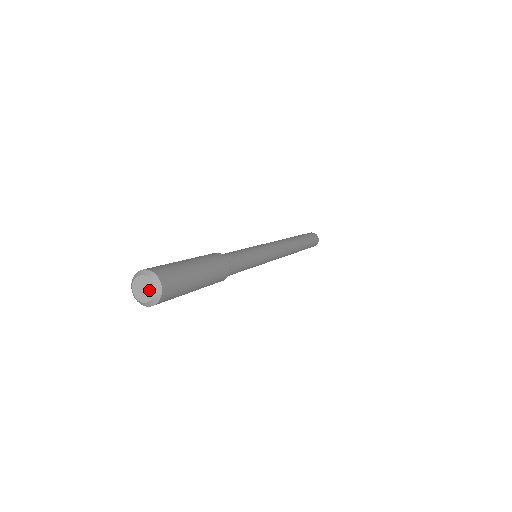
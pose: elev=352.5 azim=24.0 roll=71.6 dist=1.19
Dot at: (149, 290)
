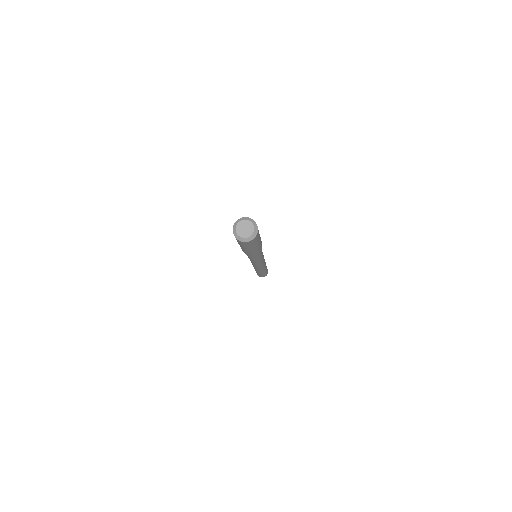
Dot at: (249, 232)
